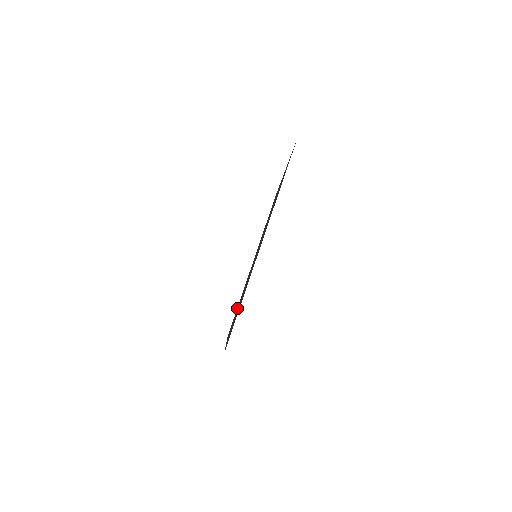
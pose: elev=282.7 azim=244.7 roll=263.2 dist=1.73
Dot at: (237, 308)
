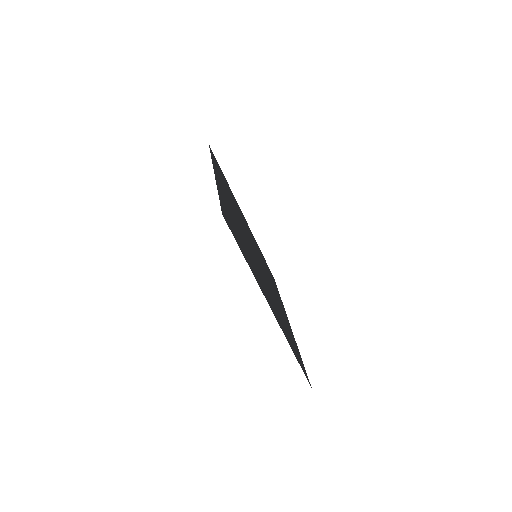
Dot at: occluded
